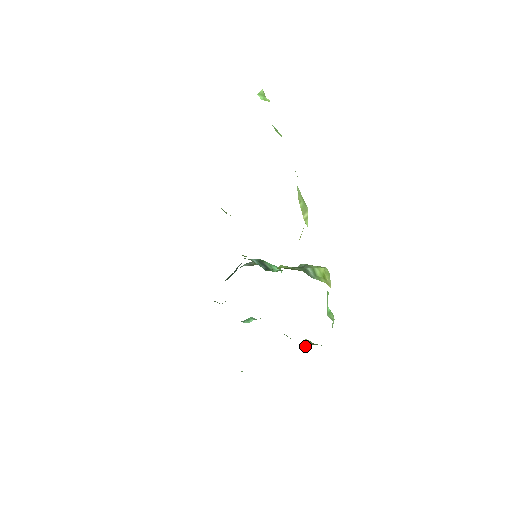
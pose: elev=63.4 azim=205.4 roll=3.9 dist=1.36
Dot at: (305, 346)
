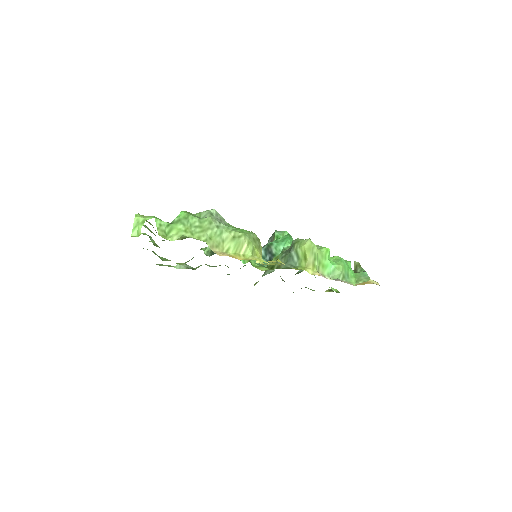
Dot at: occluded
